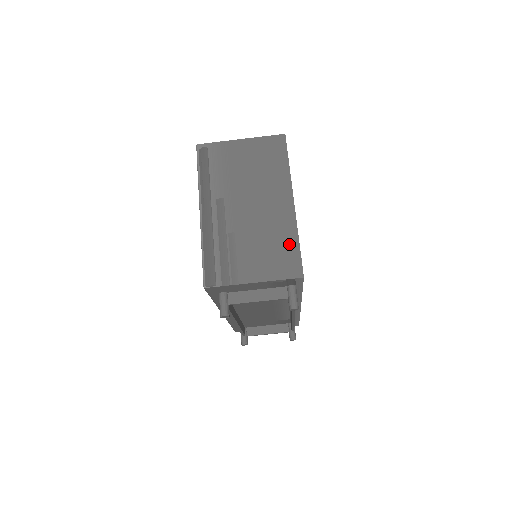
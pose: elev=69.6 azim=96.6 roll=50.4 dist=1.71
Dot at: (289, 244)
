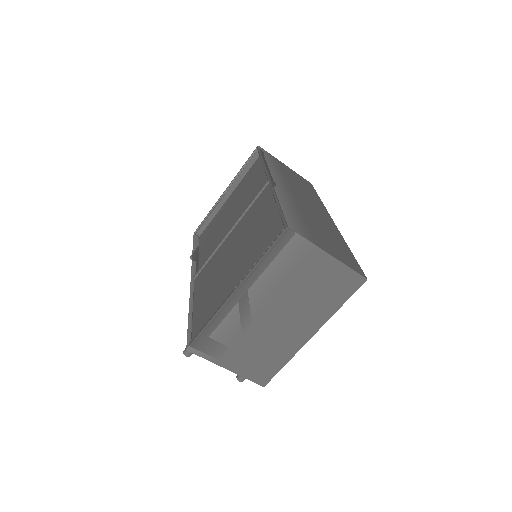
Dot at: (277, 362)
